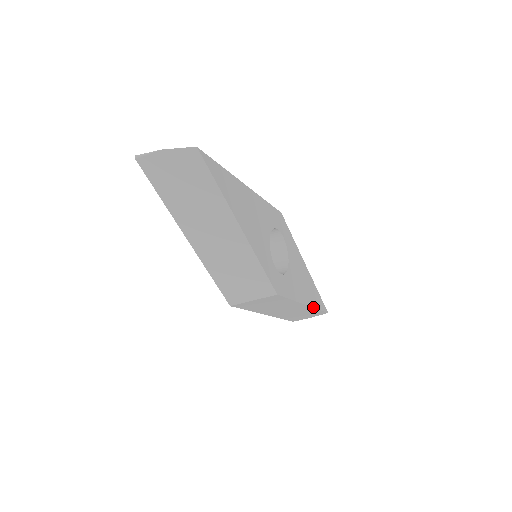
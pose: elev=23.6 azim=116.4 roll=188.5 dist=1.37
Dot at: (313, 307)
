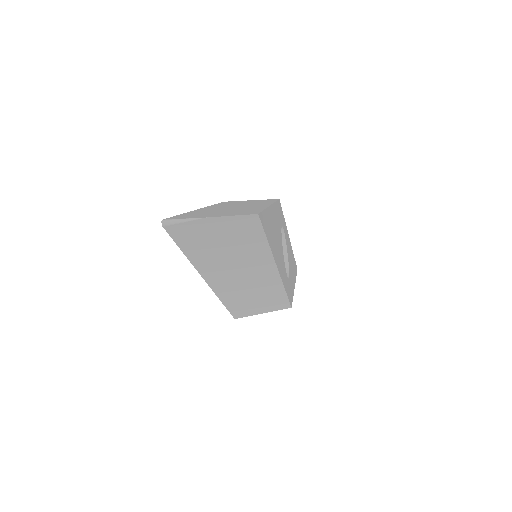
Dot at: (295, 279)
